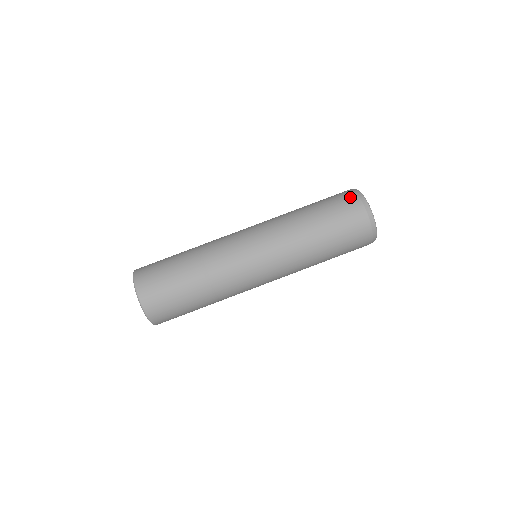
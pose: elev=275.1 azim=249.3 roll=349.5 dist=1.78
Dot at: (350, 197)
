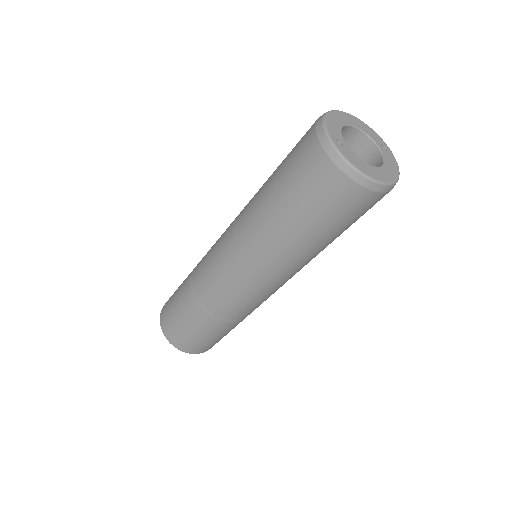
Dot at: (338, 185)
